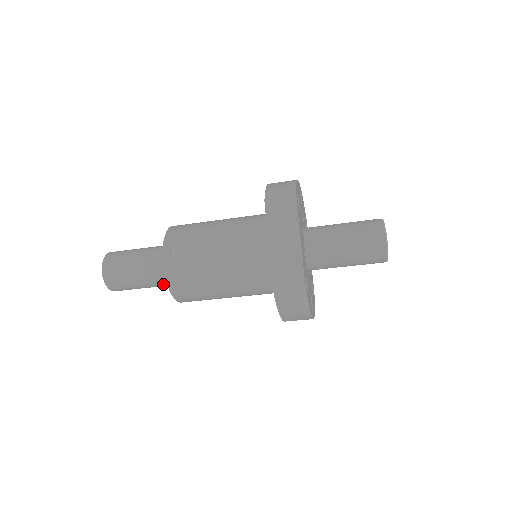
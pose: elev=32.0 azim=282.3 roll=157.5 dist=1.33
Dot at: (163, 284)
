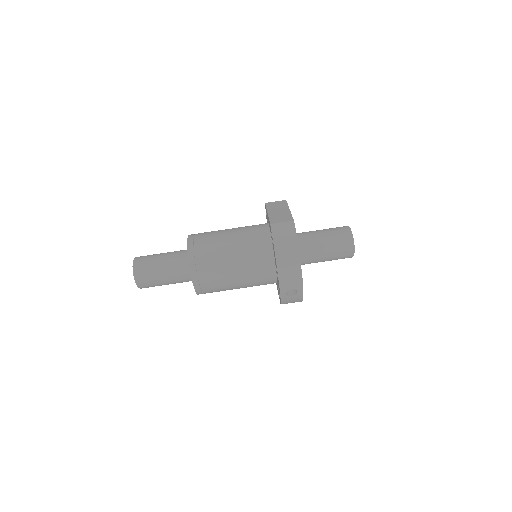
Dot at: (180, 270)
